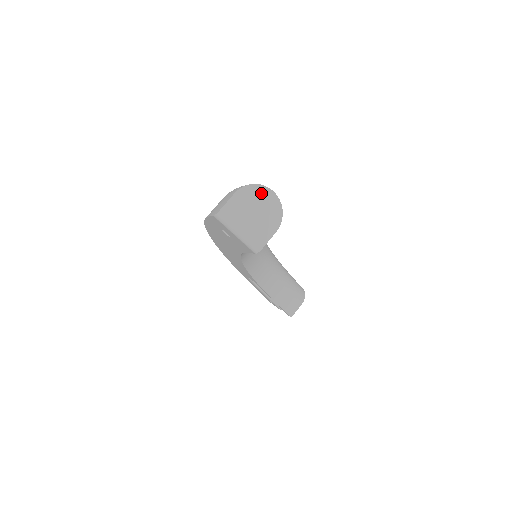
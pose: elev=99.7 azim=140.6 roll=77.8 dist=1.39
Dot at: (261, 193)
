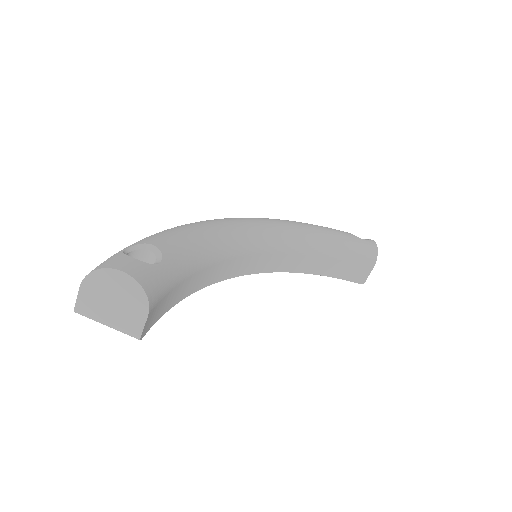
Dot at: (109, 277)
